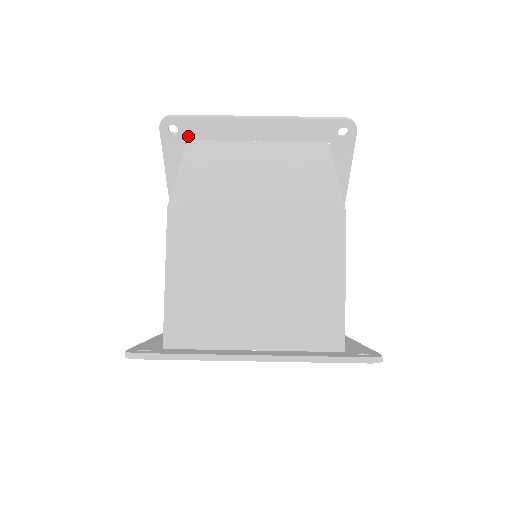
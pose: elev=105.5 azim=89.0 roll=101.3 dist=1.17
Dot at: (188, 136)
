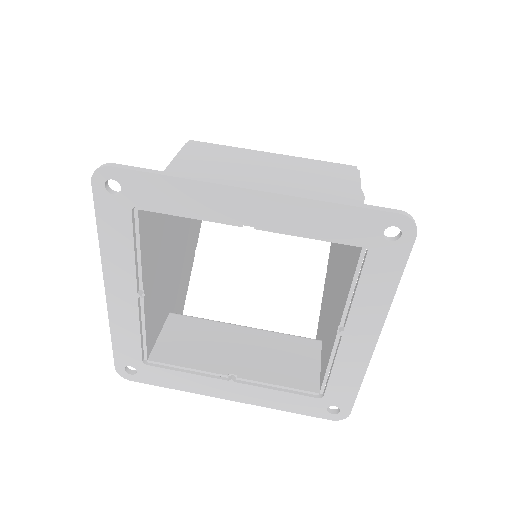
Dot at: occluded
